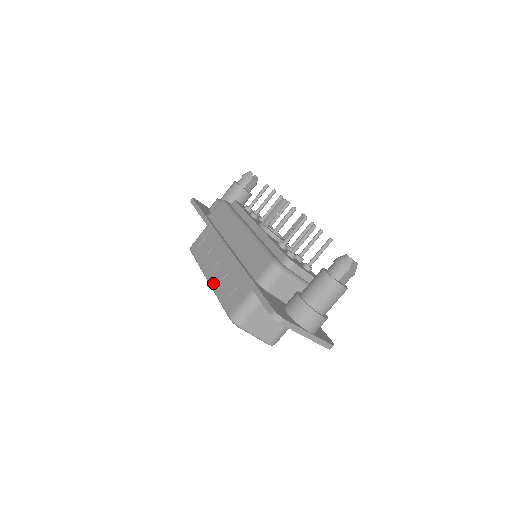
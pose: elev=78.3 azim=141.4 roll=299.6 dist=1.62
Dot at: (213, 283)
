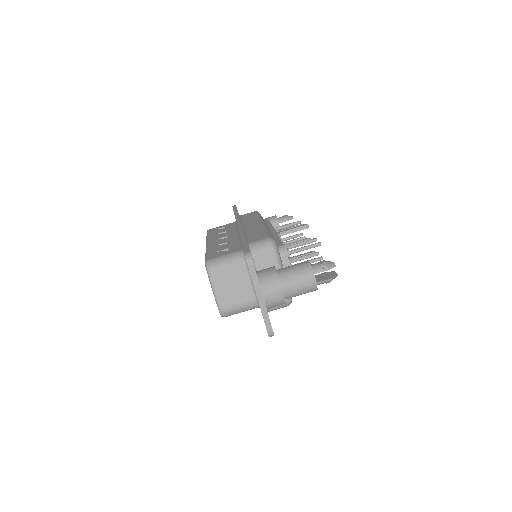
Dot at: (210, 245)
